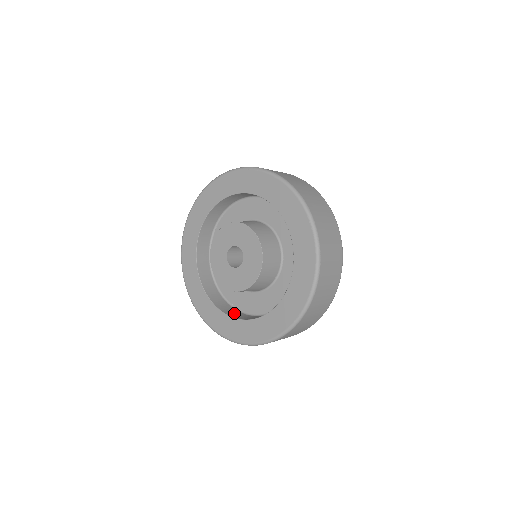
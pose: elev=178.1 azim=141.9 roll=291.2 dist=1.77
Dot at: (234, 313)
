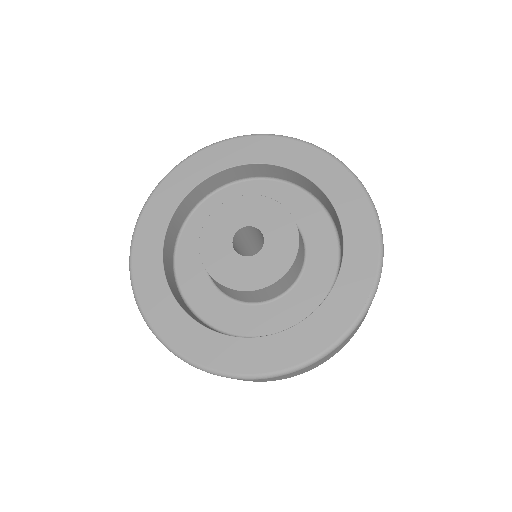
Dot at: (177, 295)
